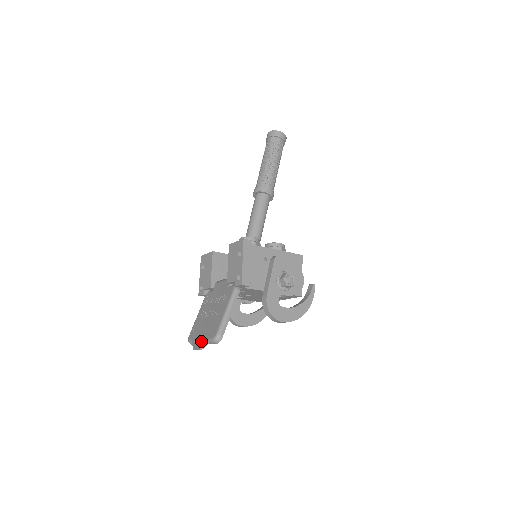
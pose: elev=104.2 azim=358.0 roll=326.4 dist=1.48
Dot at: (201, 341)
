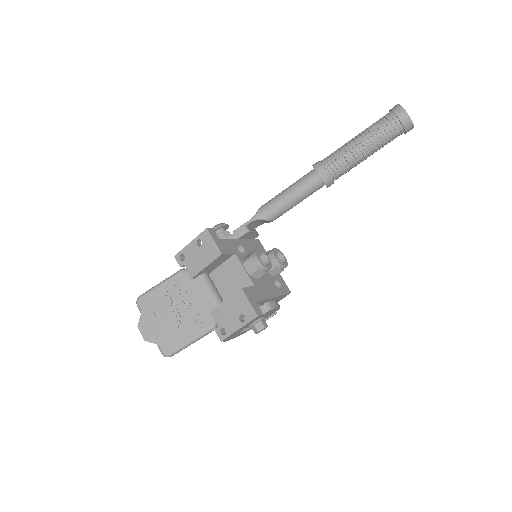
Dot at: (150, 334)
